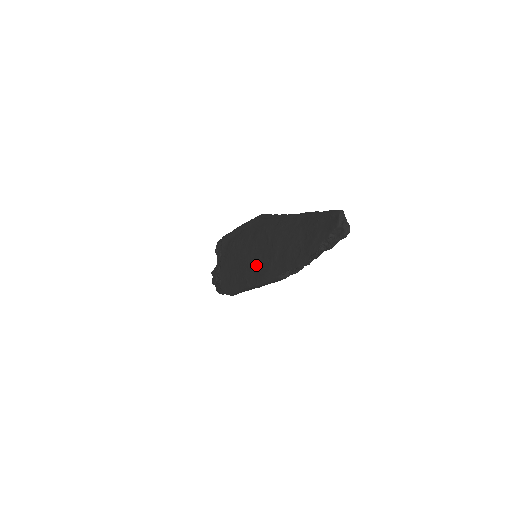
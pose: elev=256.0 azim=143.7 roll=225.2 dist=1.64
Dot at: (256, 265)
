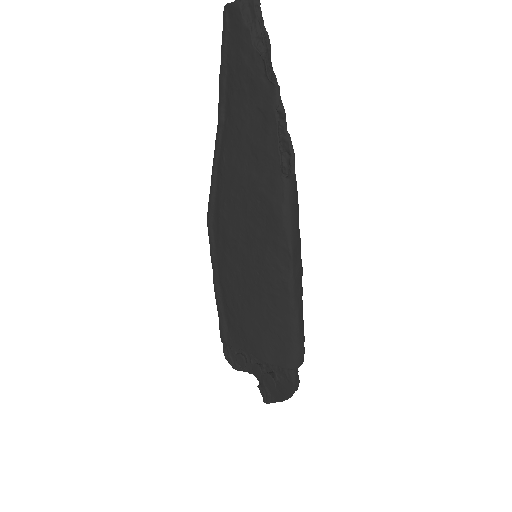
Dot at: (261, 241)
